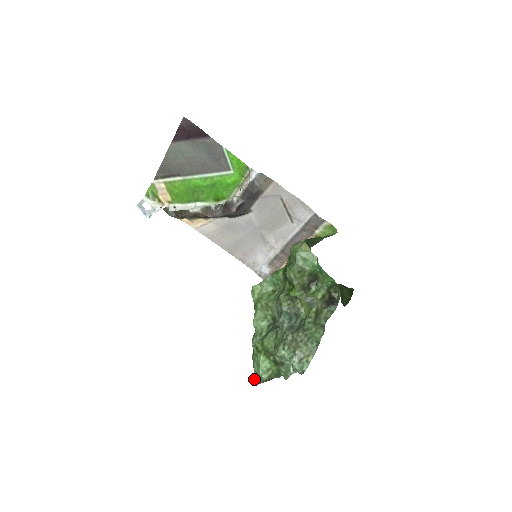
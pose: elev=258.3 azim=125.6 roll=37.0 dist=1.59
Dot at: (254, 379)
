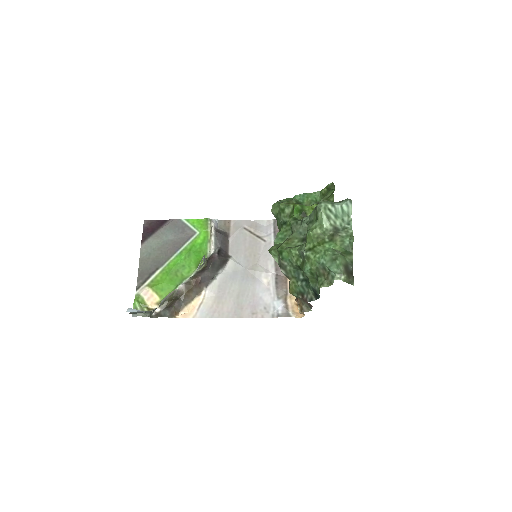
Dot at: (334, 273)
